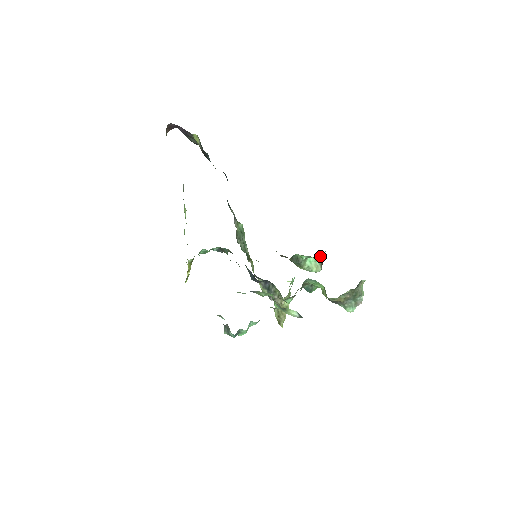
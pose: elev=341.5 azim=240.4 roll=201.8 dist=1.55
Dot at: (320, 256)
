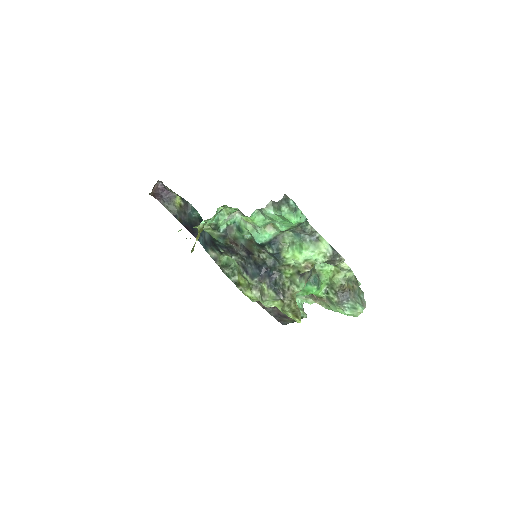
Dot at: (301, 303)
